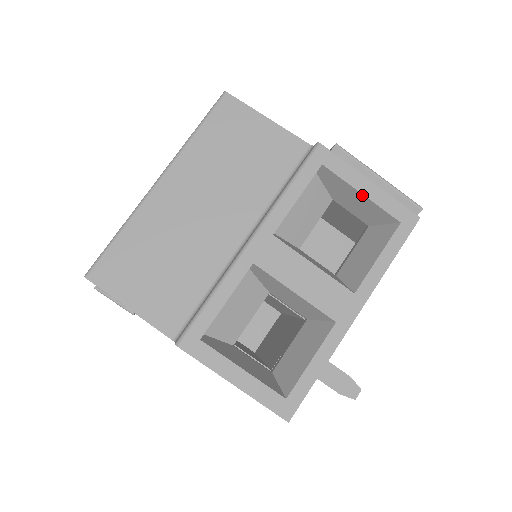
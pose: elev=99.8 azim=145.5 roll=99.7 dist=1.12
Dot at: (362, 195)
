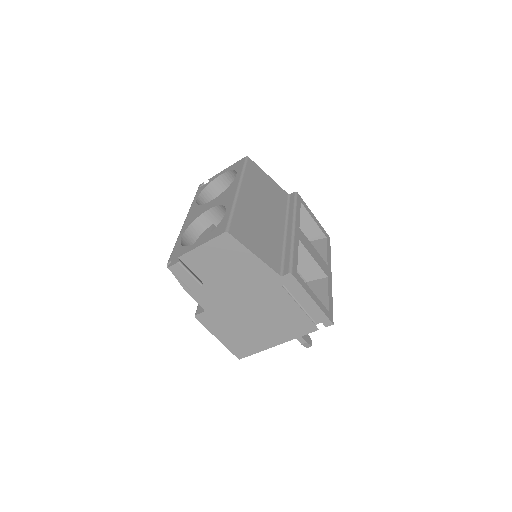
Dot at: (314, 221)
